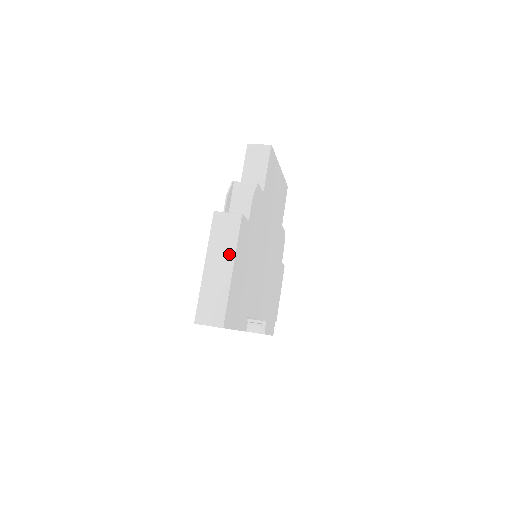
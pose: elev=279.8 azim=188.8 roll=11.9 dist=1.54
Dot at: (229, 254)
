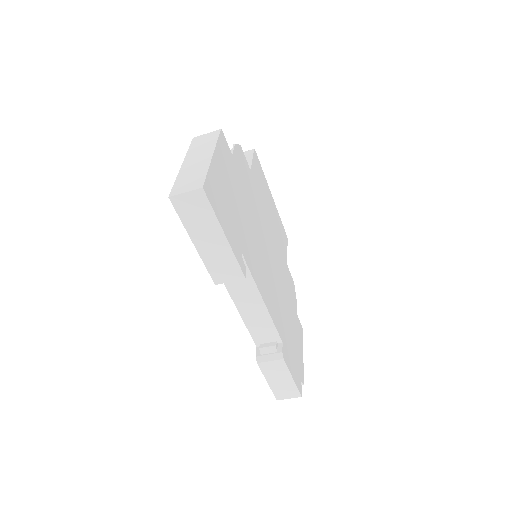
Dot at: (209, 149)
